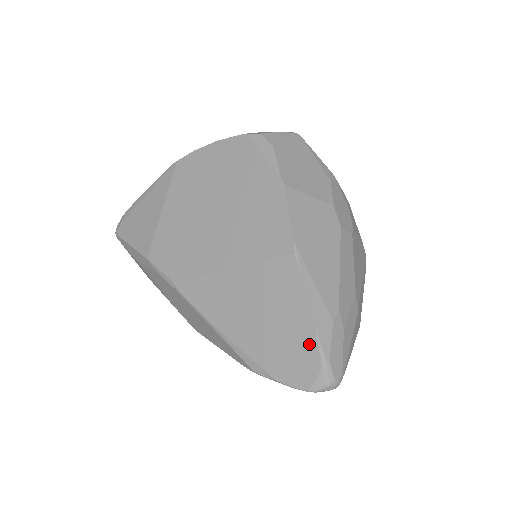
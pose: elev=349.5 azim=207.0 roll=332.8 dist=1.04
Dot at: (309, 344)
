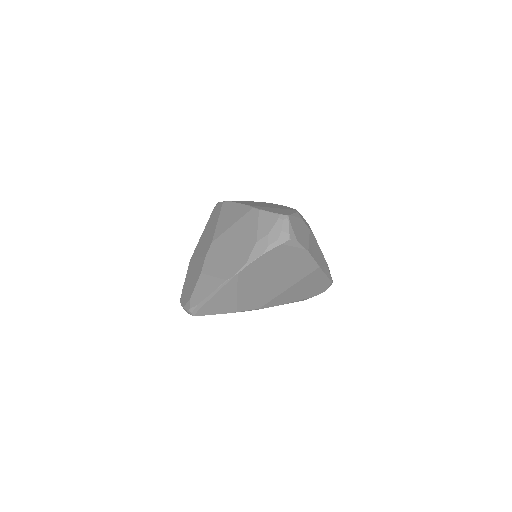
Dot at: (326, 282)
